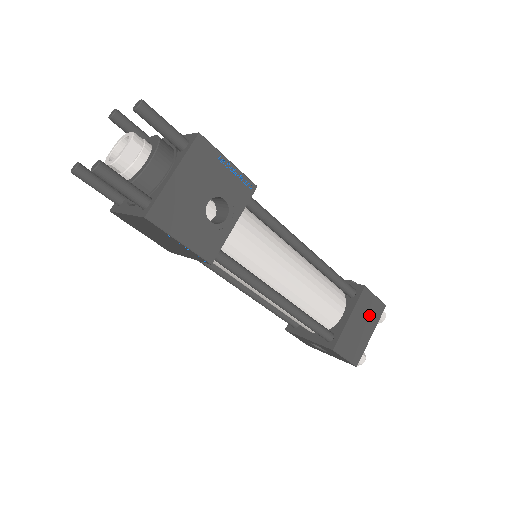
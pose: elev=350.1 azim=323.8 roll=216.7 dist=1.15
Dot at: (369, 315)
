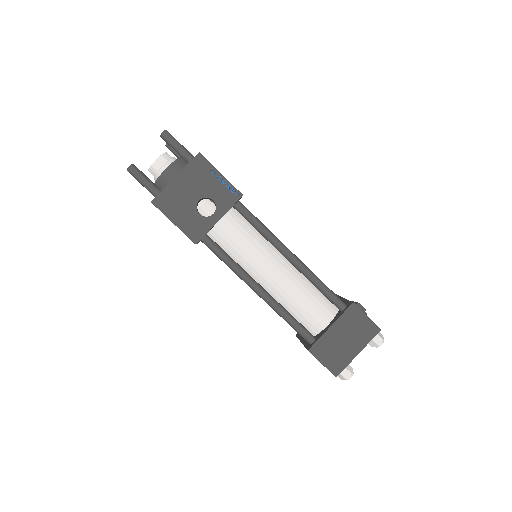
Dot at: (357, 332)
